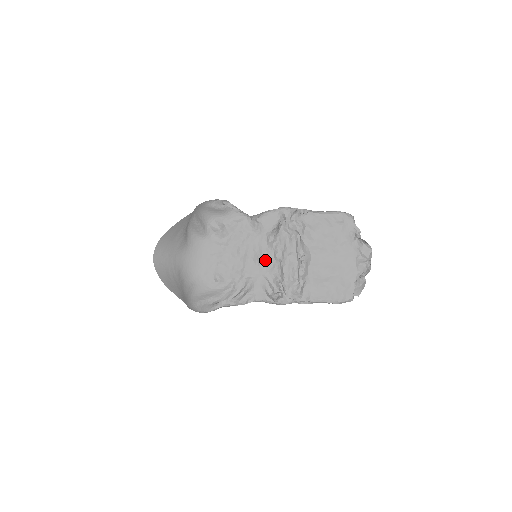
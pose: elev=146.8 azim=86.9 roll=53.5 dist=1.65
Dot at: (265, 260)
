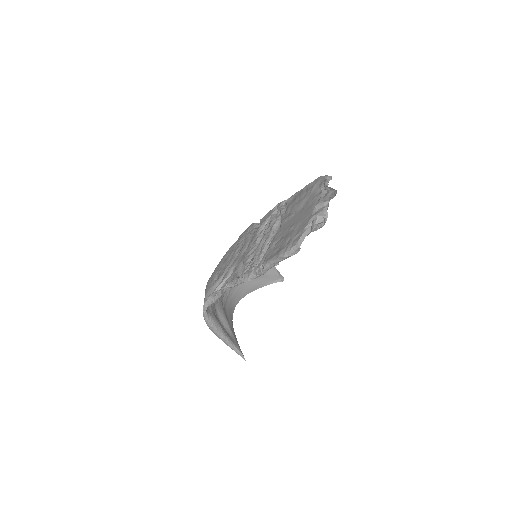
Dot at: (249, 247)
